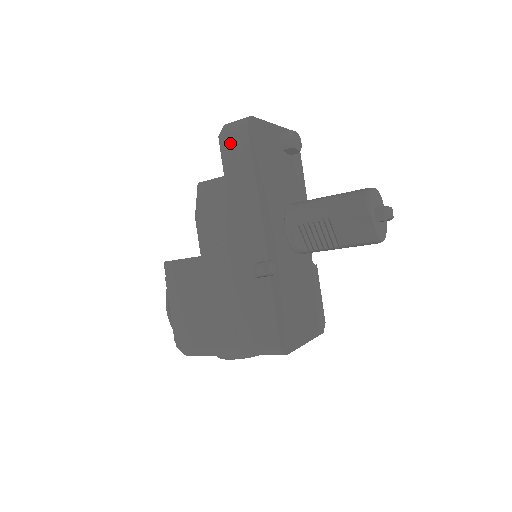
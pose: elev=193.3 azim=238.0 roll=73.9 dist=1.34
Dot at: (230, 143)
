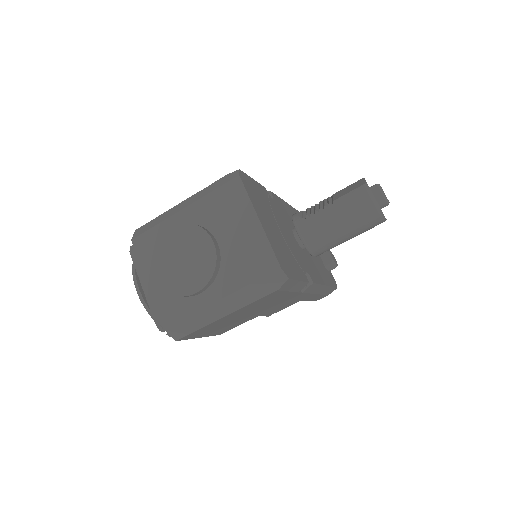
Dot at: occluded
